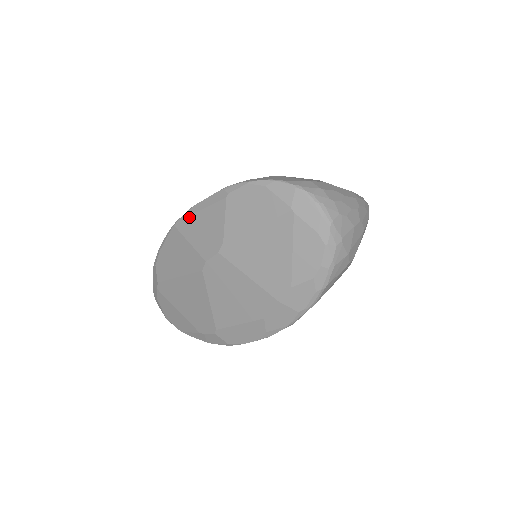
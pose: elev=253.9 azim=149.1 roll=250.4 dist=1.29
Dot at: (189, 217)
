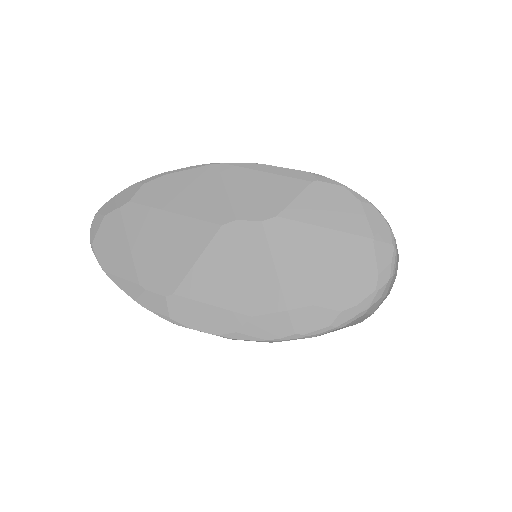
Dot at: (246, 169)
